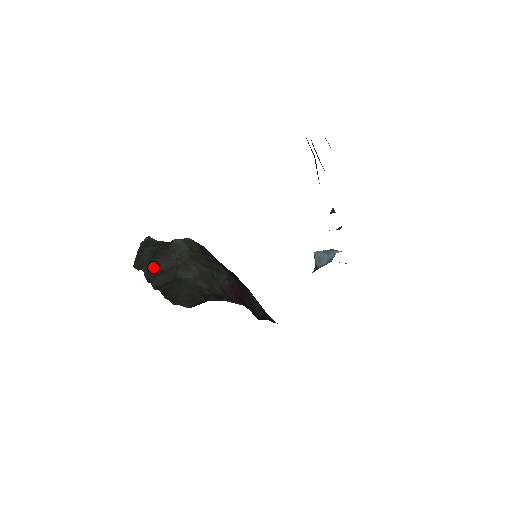
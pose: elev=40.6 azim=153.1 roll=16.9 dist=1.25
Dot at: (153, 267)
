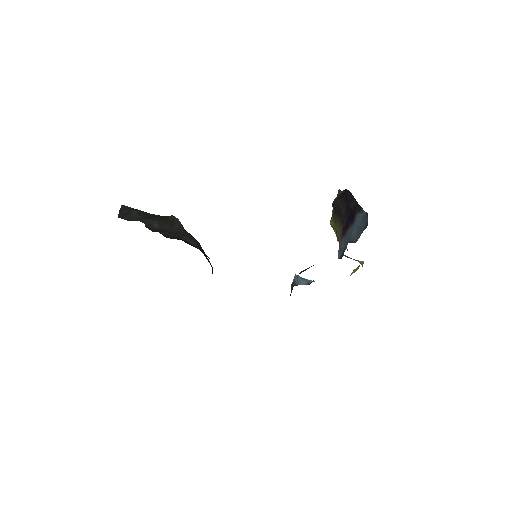
Dot at: (155, 224)
